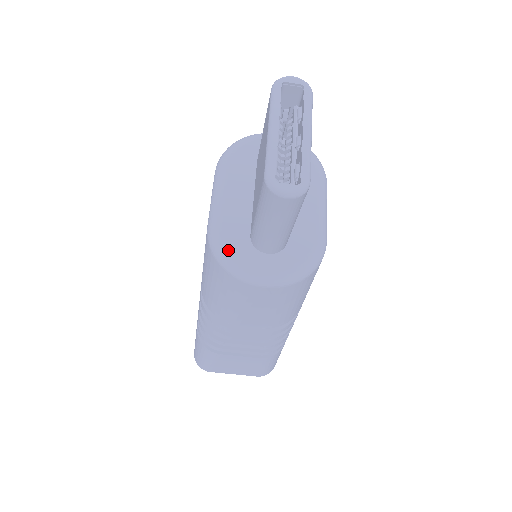
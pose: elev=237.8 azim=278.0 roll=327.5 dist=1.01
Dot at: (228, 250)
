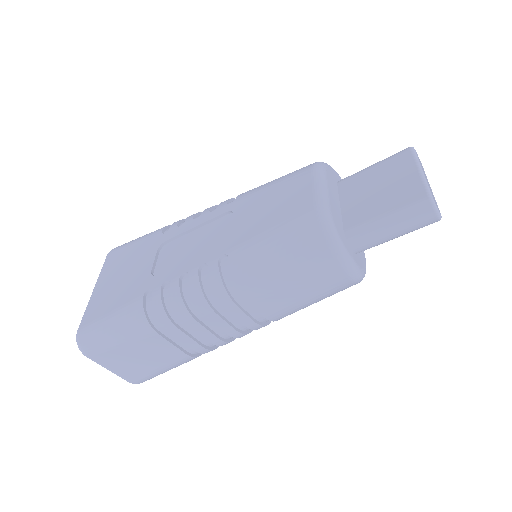
Dot at: (337, 230)
